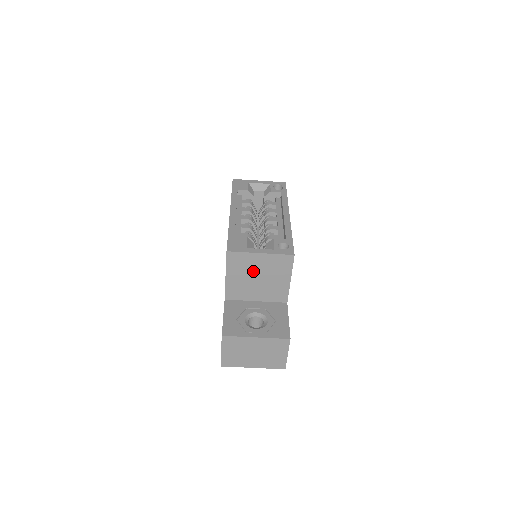
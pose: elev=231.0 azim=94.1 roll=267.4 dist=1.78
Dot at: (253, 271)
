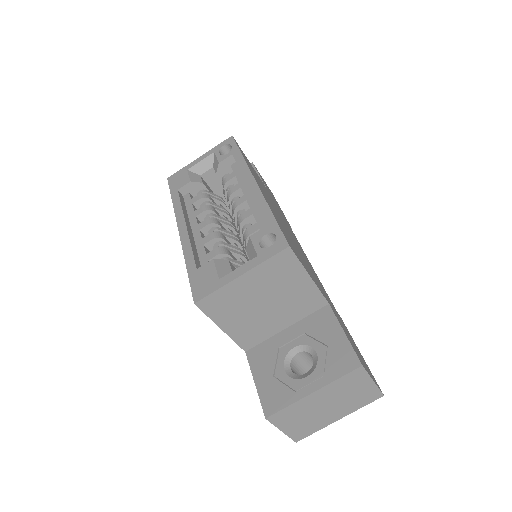
Dot at: (251, 301)
